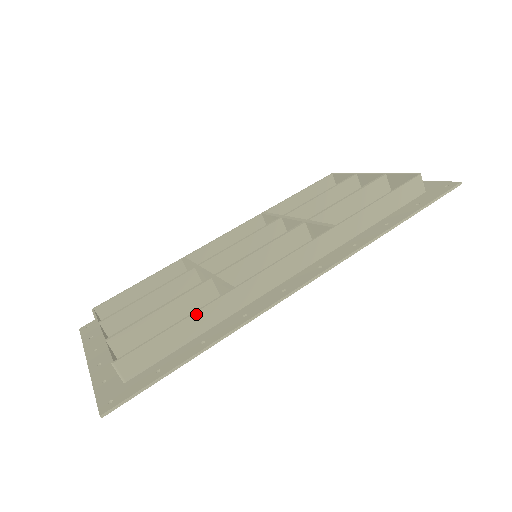
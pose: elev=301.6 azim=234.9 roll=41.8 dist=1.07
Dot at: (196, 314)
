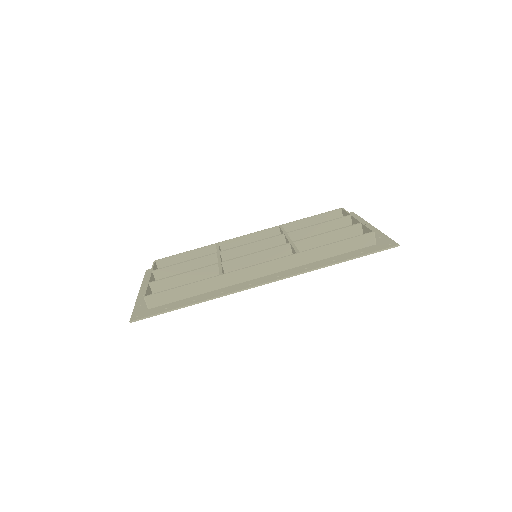
Dot at: (196, 283)
